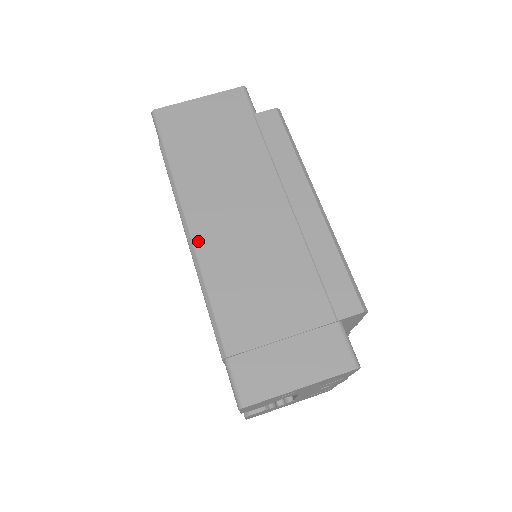
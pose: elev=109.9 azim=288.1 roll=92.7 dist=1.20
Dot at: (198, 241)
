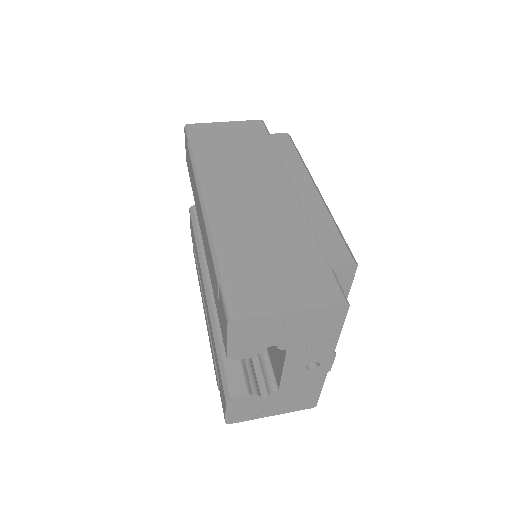
Dot at: (210, 201)
